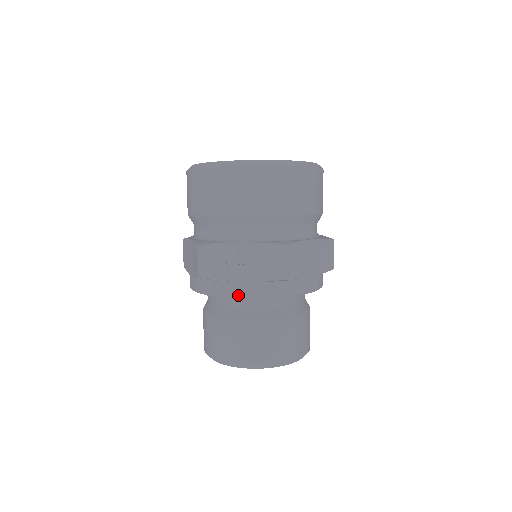
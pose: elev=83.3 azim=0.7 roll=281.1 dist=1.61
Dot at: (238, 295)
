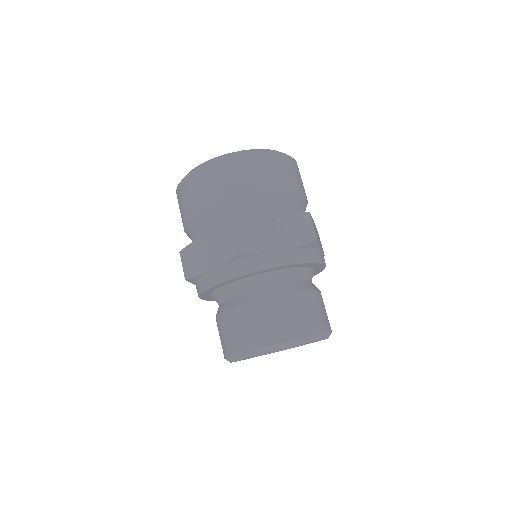
Dot at: (280, 263)
